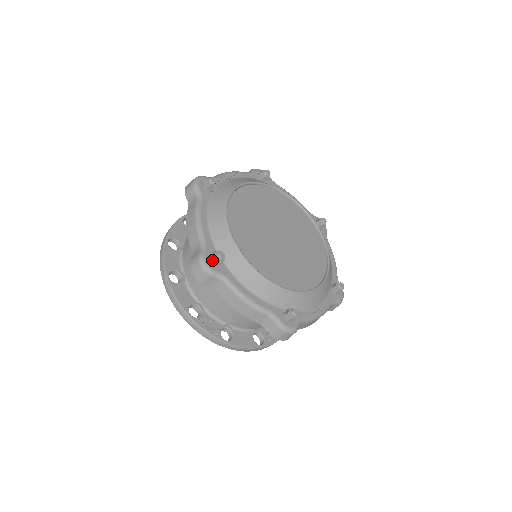
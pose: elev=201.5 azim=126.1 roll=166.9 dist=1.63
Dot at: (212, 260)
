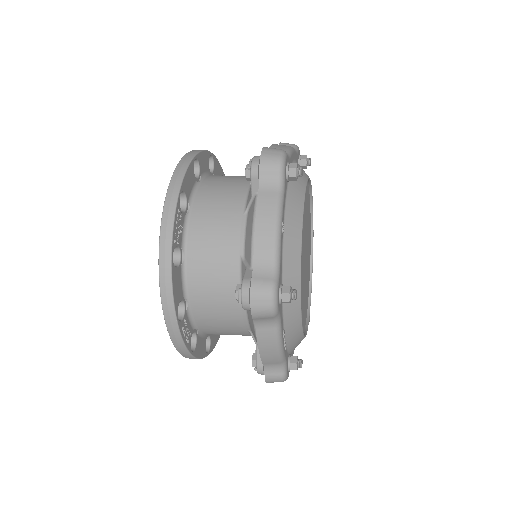
Dot at: (290, 165)
